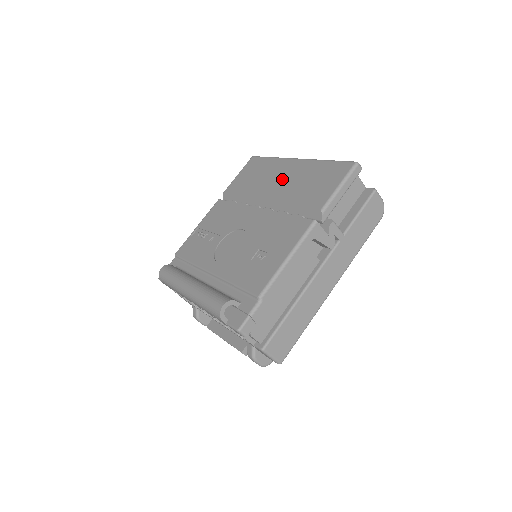
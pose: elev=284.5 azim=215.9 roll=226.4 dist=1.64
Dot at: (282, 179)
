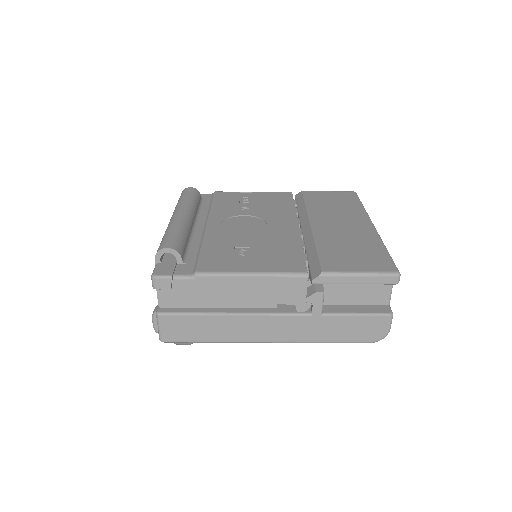
Dot at: (341, 225)
